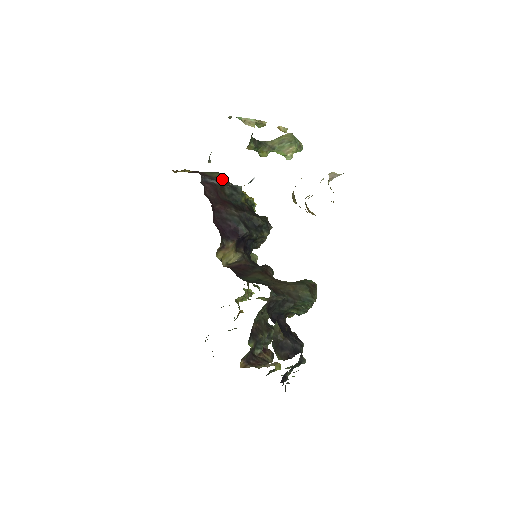
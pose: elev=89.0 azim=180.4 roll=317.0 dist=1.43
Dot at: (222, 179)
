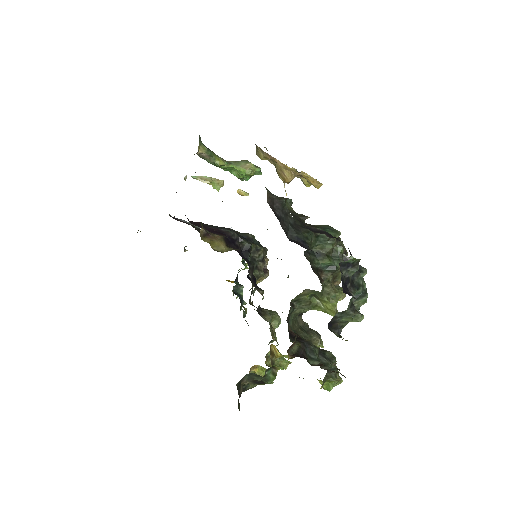
Dot at: occluded
